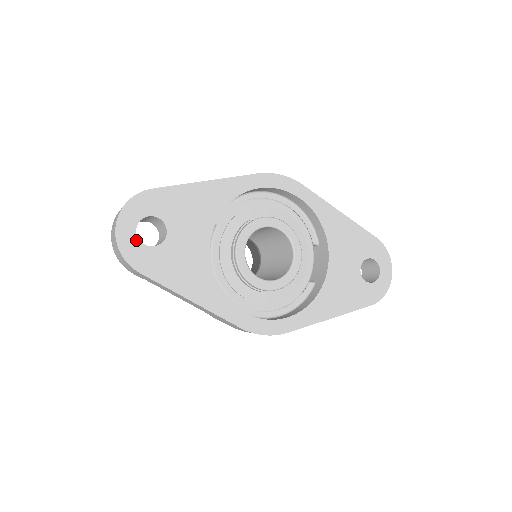
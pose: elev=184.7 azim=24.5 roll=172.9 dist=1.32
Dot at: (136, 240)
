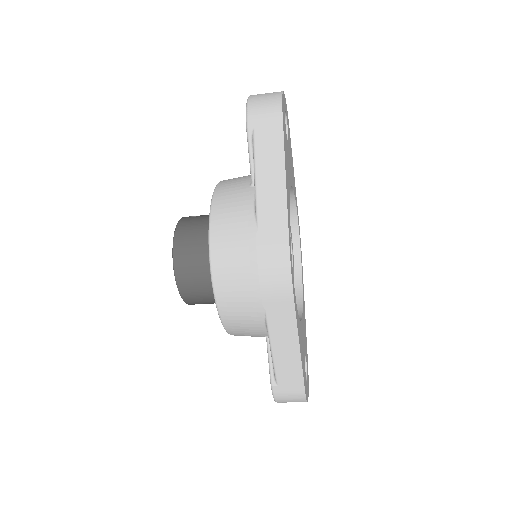
Dot at: occluded
